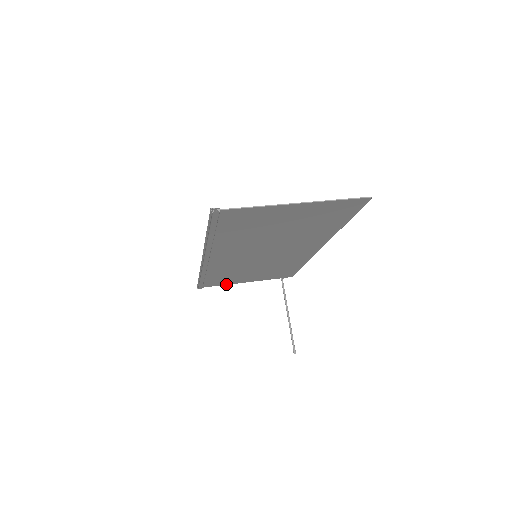
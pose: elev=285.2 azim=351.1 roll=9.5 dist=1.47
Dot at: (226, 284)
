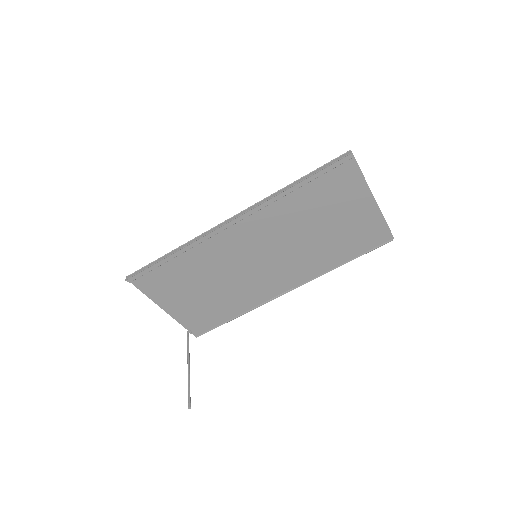
Dot at: (150, 297)
